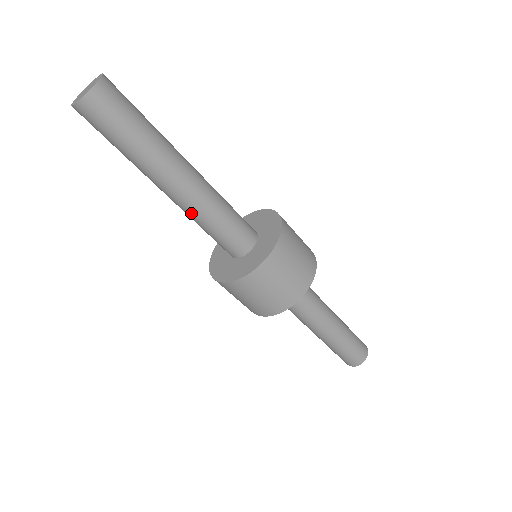
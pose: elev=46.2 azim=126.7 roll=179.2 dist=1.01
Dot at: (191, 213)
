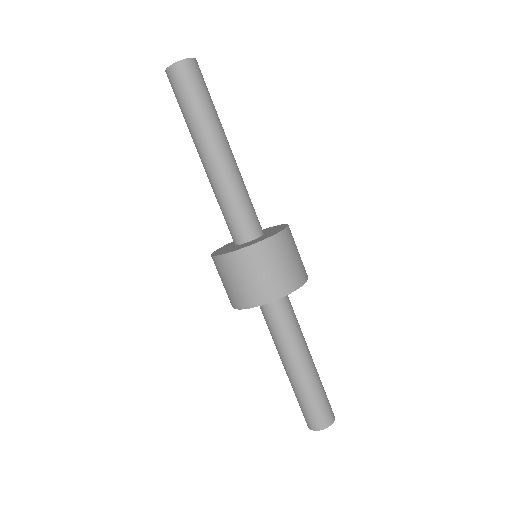
Dot at: (215, 185)
